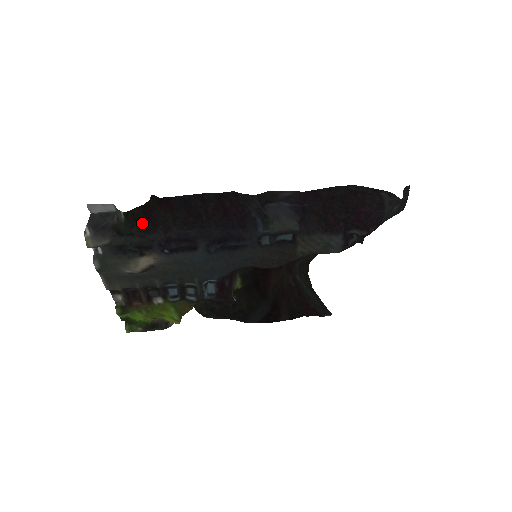
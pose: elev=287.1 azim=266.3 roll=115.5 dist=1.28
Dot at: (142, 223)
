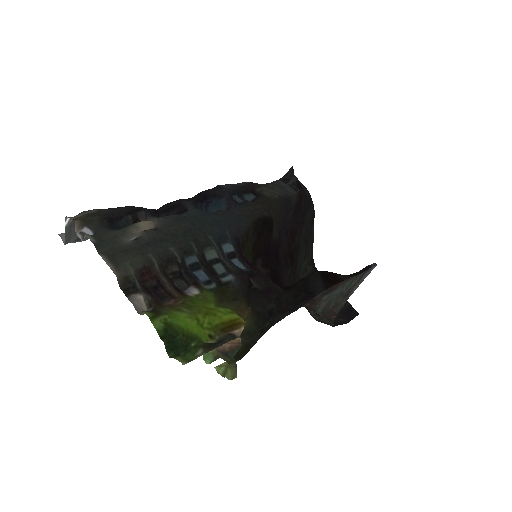
Dot at: occluded
